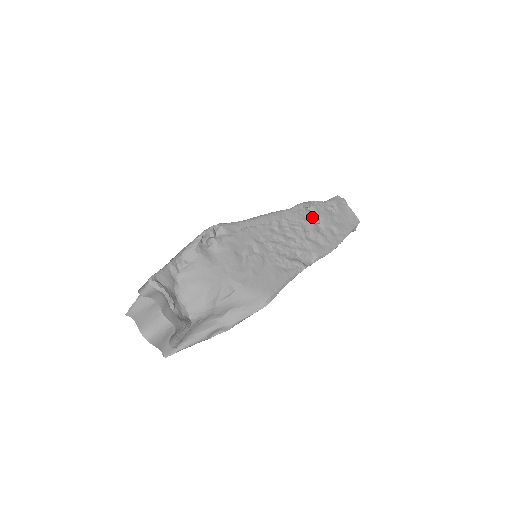
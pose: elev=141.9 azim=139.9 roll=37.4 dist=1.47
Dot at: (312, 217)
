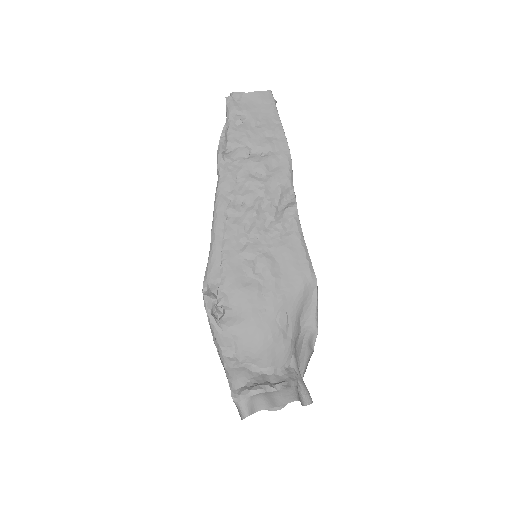
Dot at: (240, 155)
